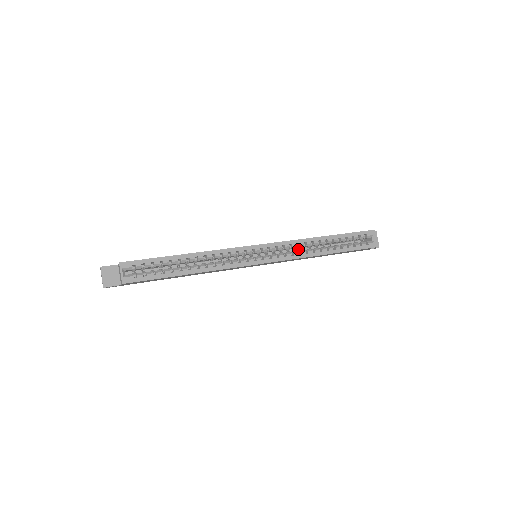
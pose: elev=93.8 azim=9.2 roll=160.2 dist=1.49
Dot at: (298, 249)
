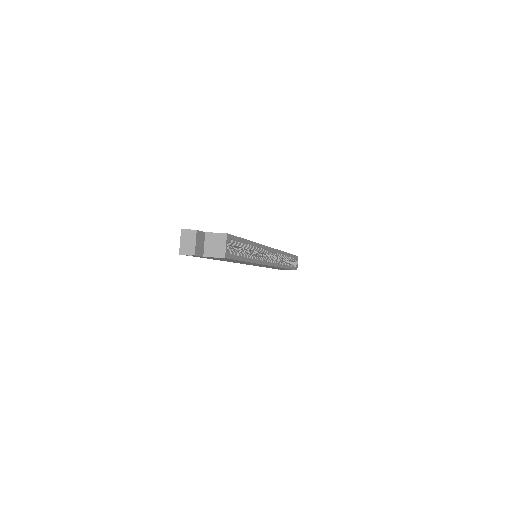
Dot at: occluded
